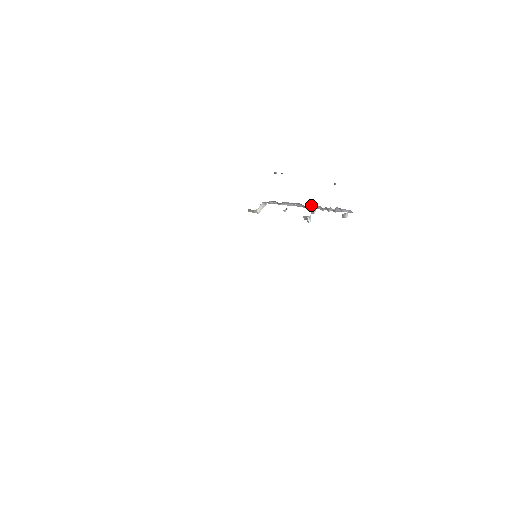
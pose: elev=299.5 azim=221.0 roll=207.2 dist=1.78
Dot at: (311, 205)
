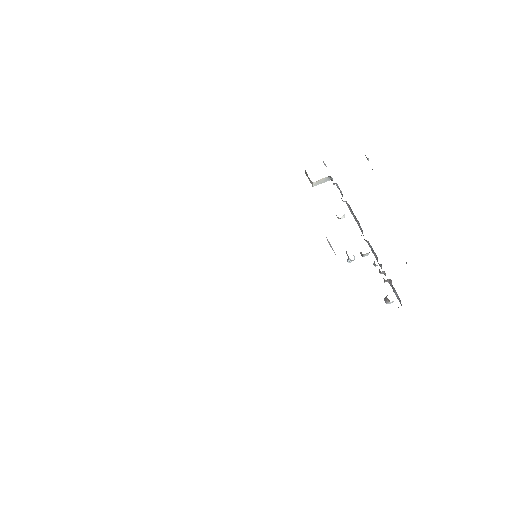
Dot at: (369, 243)
